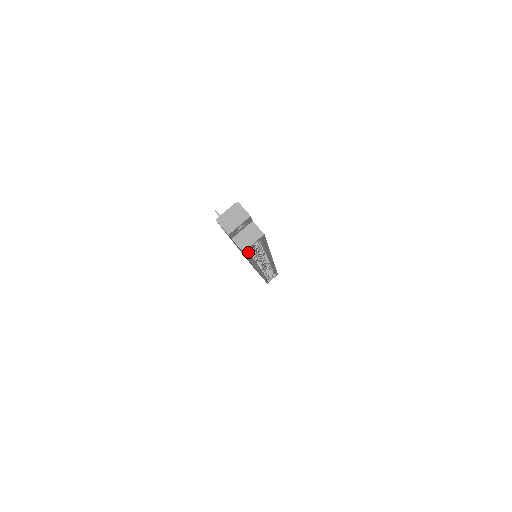
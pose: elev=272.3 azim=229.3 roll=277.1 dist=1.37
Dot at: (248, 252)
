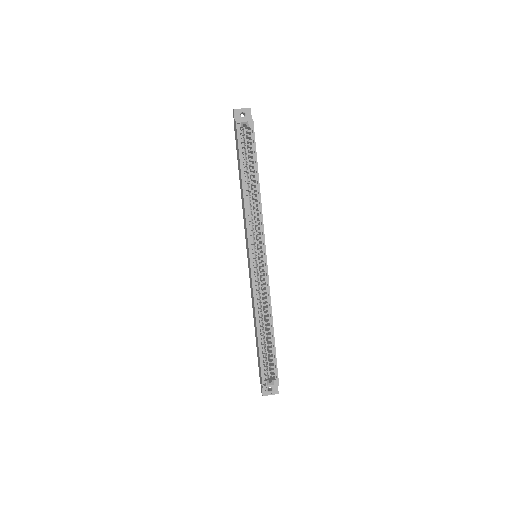
Dot at: (241, 146)
